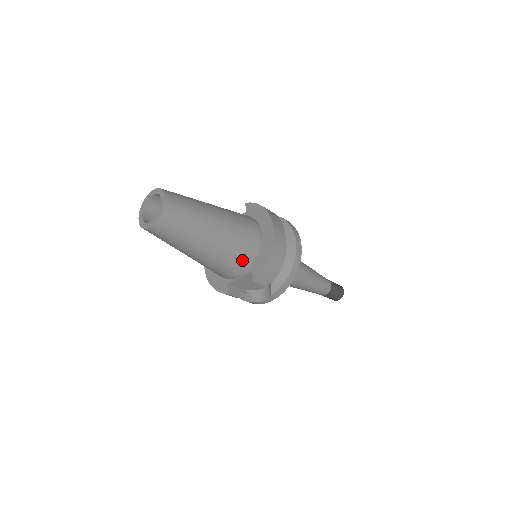
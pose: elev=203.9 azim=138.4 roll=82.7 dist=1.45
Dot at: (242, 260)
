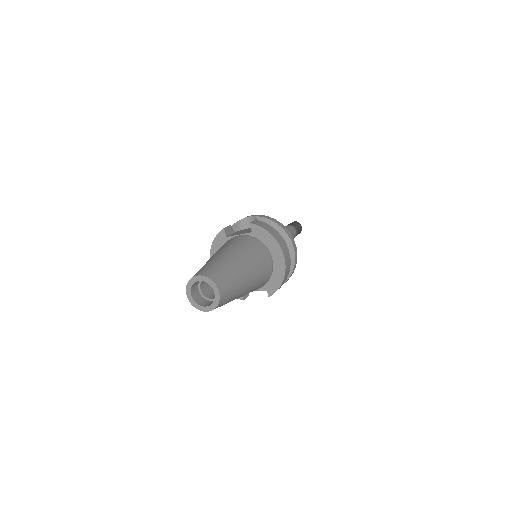
Dot at: (261, 286)
